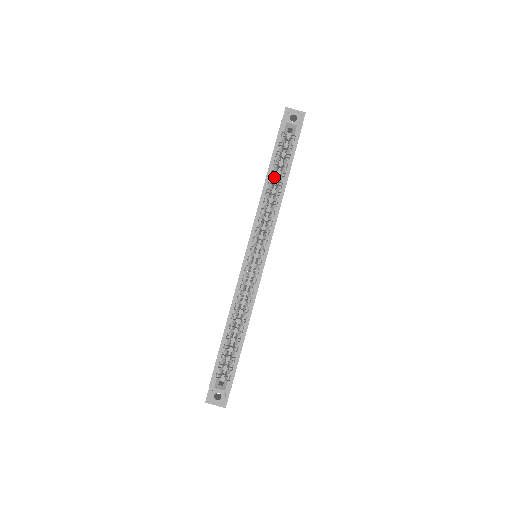
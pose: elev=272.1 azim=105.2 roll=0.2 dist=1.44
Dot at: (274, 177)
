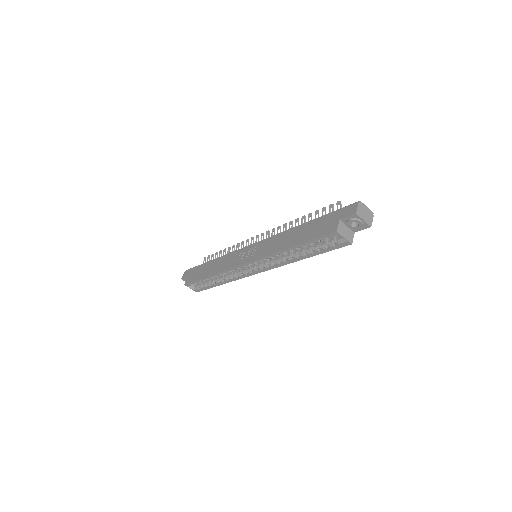
Dot at: (299, 248)
